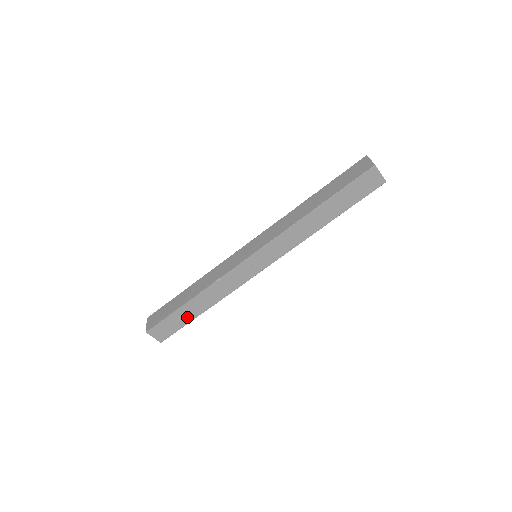
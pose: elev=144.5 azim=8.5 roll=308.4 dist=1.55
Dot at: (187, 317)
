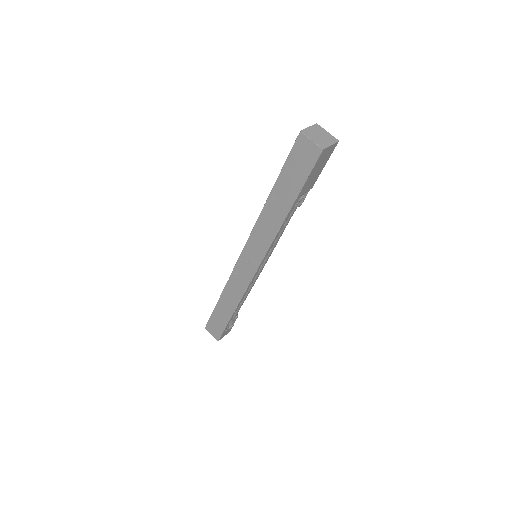
Dot at: (224, 317)
